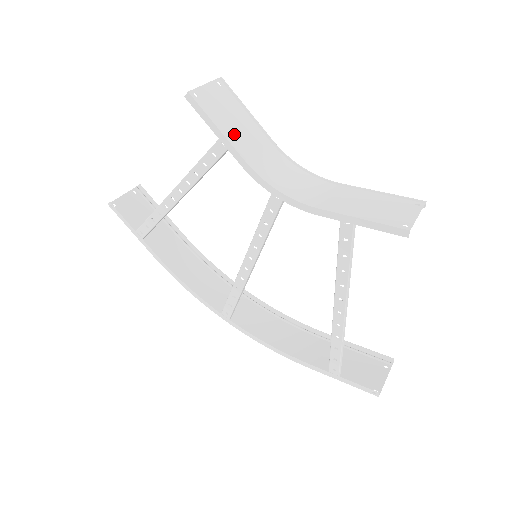
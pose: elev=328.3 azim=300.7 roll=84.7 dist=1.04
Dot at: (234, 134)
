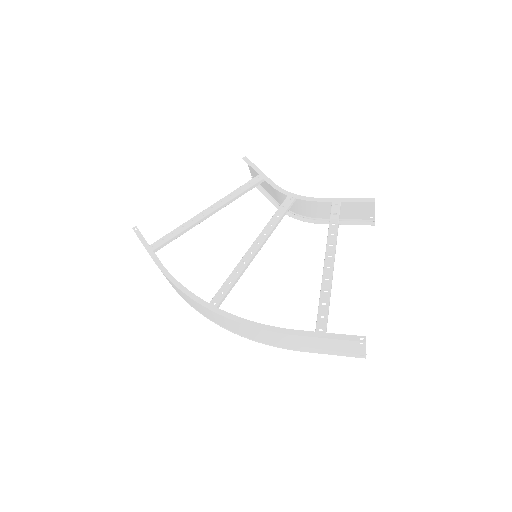
Dot at: occluded
